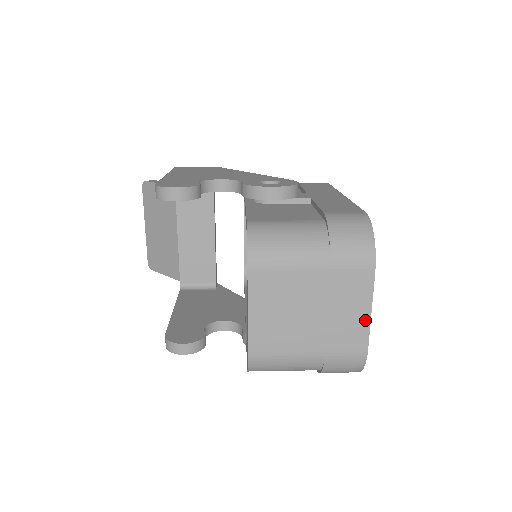
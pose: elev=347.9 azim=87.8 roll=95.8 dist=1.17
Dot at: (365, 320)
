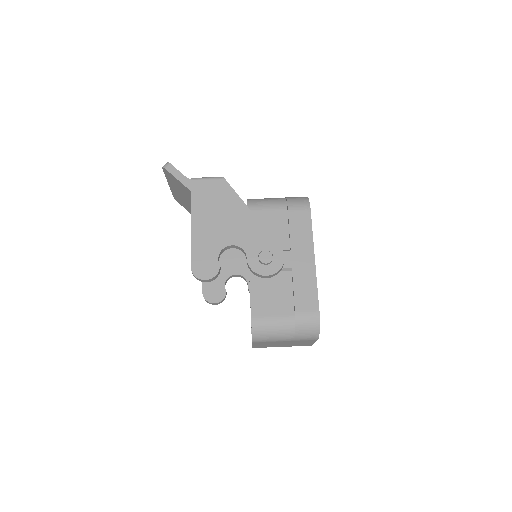
Dot at: occluded
